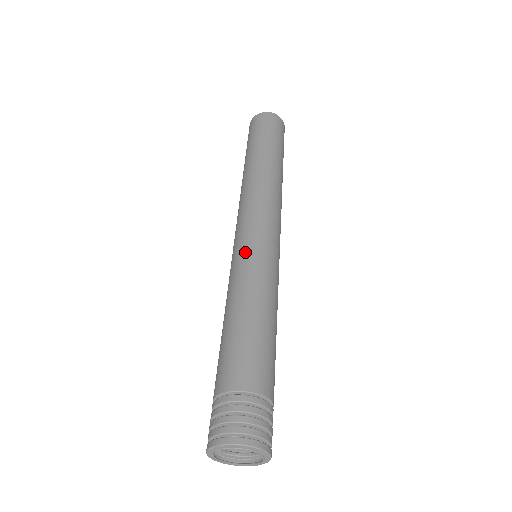
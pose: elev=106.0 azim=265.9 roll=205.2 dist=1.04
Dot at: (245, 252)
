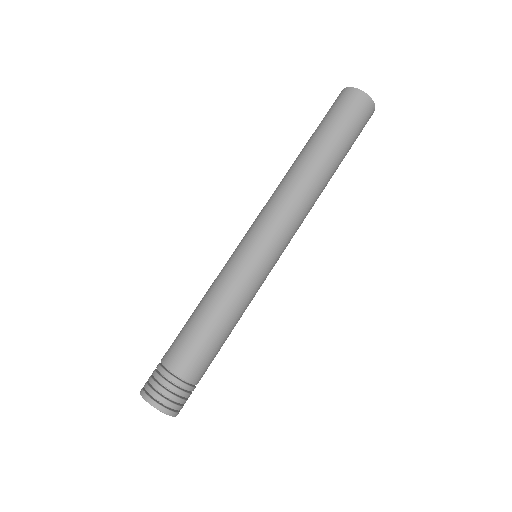
Dot at: (250, 264)
